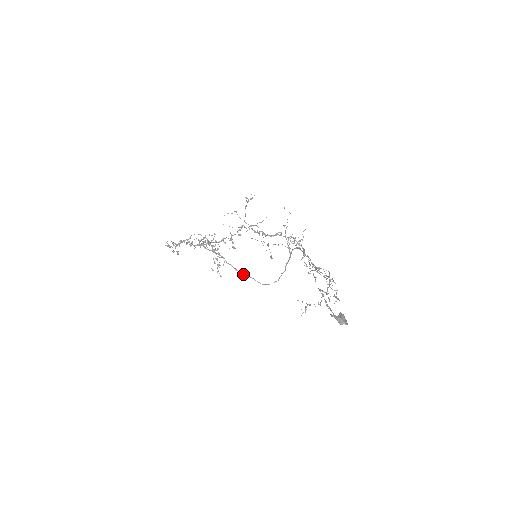
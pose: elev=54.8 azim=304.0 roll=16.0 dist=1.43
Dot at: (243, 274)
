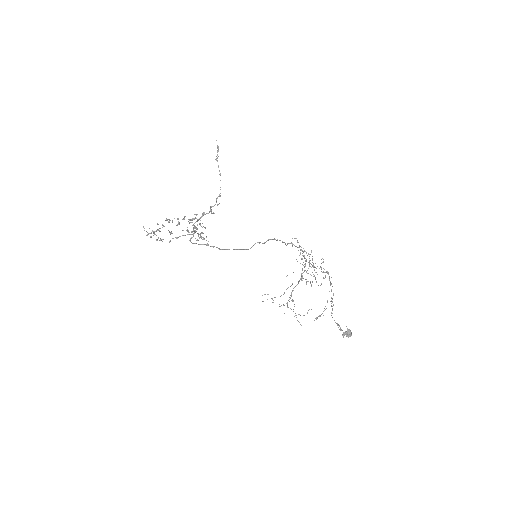
Dot at: occluded
